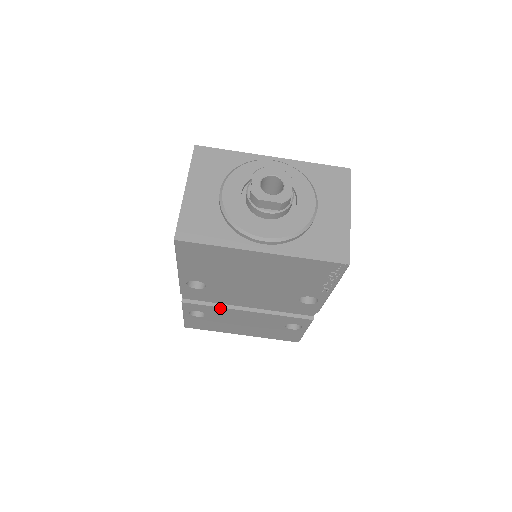
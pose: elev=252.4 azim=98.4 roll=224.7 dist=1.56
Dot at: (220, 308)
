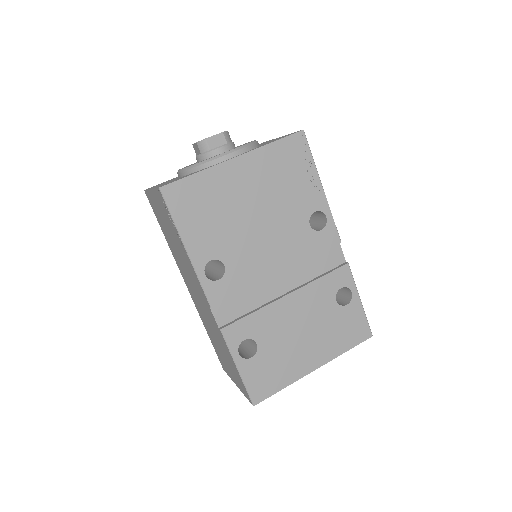
Dot at: (261, 311)
